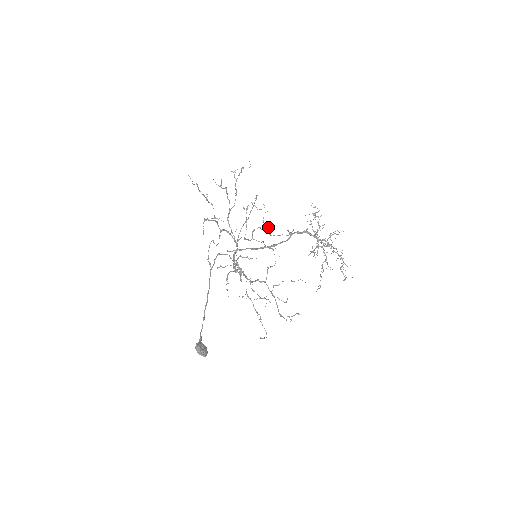
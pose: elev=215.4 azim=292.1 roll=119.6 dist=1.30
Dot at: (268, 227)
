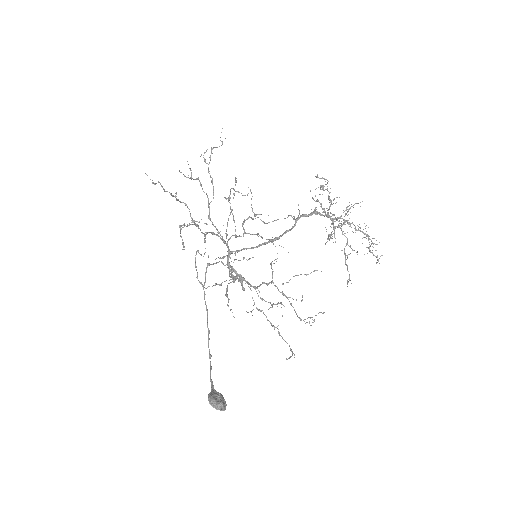
Dot at: (260, 214)
